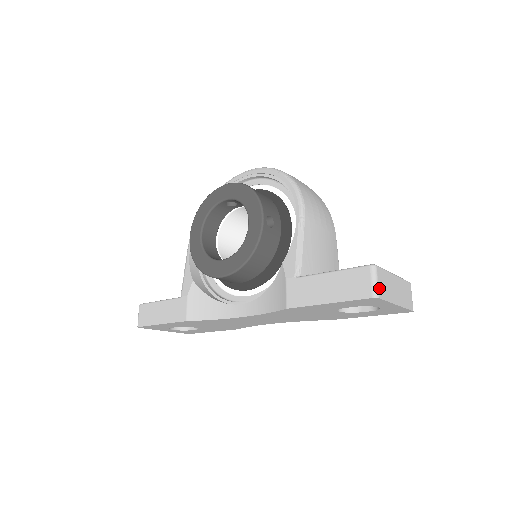
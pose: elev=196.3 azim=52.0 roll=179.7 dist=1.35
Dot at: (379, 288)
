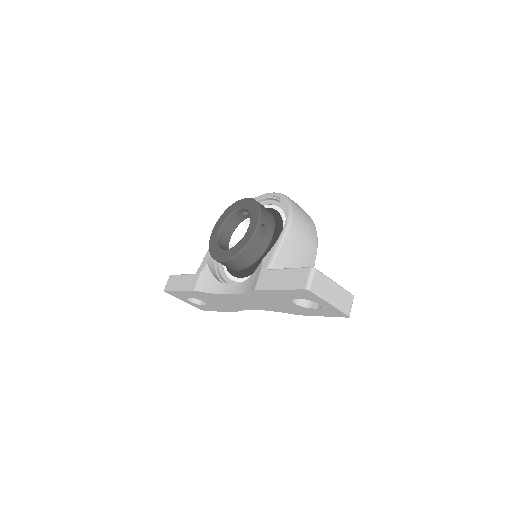
Dot at: (312, 284)
